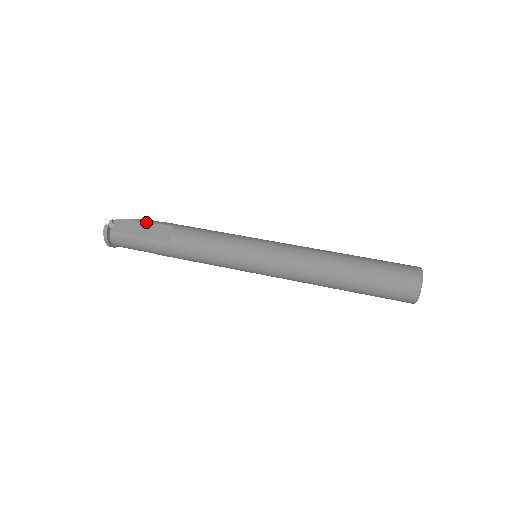
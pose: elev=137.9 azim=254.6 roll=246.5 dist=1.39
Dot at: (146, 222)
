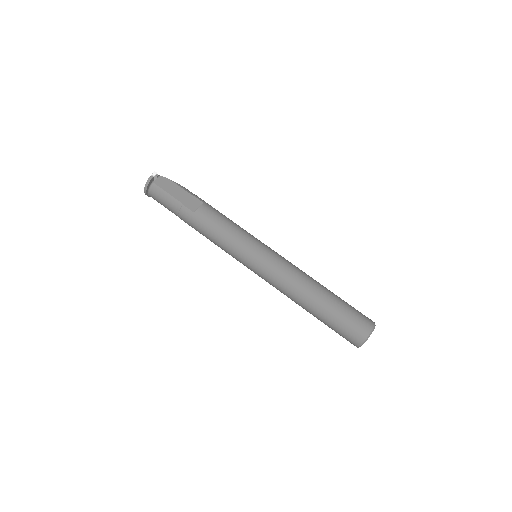
Dot at: (184, 189)
